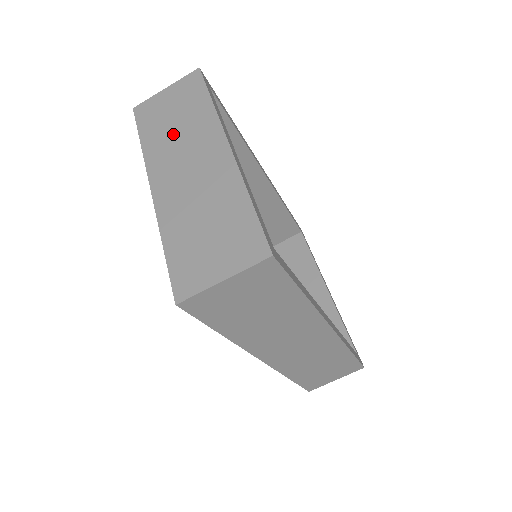
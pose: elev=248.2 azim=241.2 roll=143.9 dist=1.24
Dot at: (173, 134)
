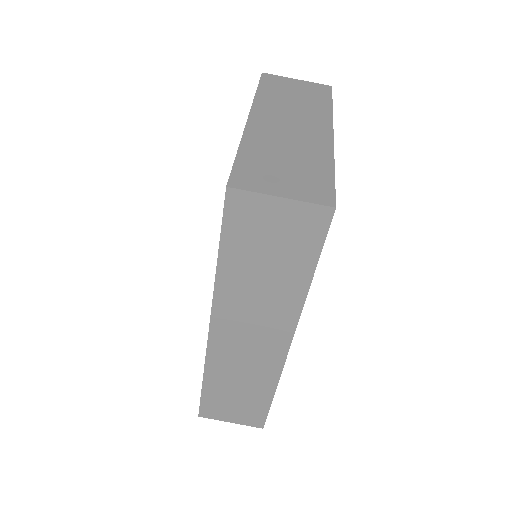
Dot at: (288, 102)
